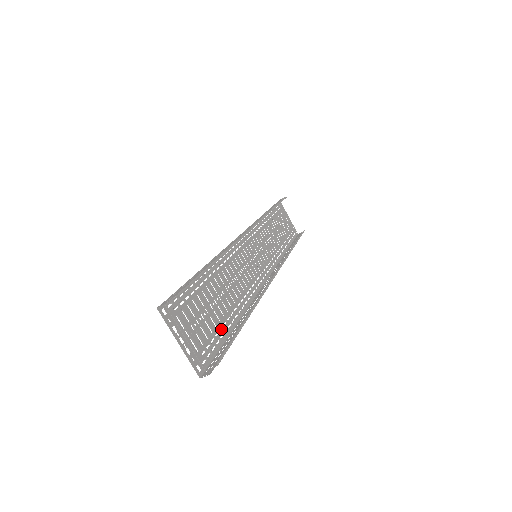
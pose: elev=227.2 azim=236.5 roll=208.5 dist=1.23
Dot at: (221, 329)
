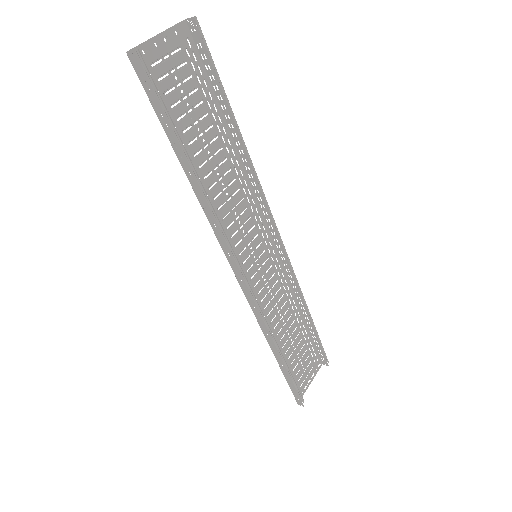
Dot at: occluded
